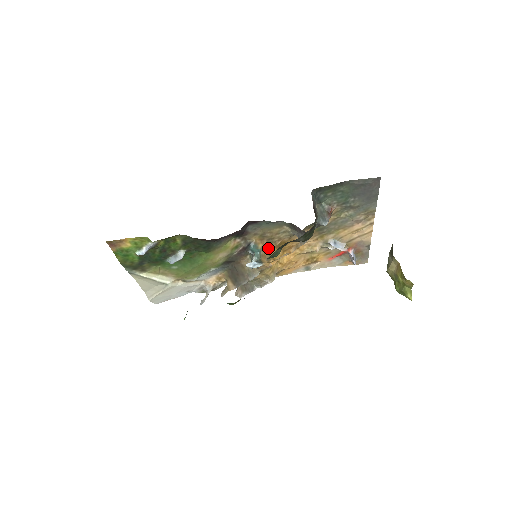
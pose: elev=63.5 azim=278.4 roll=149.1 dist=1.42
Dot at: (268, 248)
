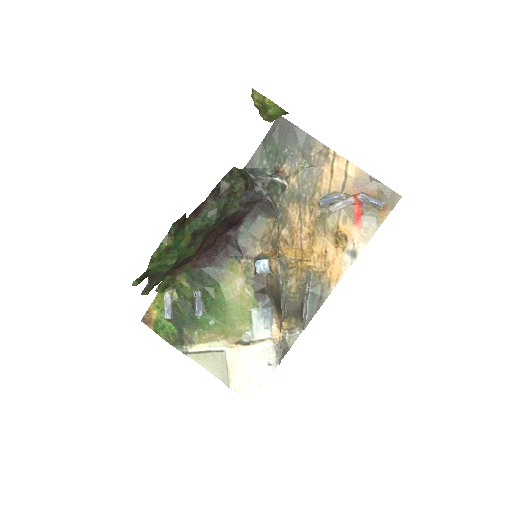
Dot at: occluded
